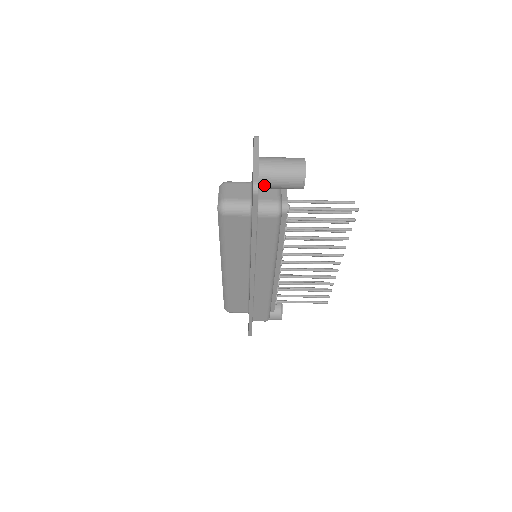
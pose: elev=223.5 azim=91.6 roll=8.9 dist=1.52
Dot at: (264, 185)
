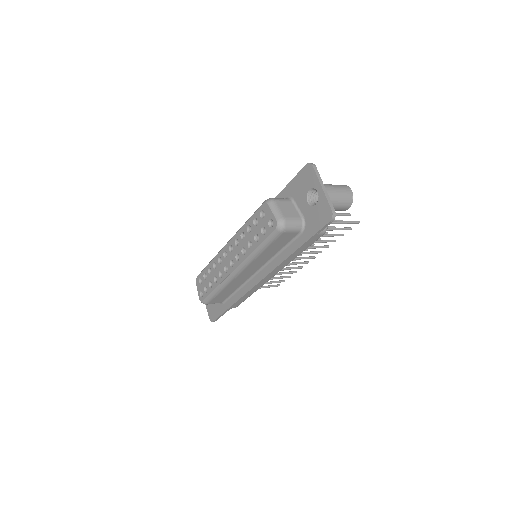
Dot at: occluded
